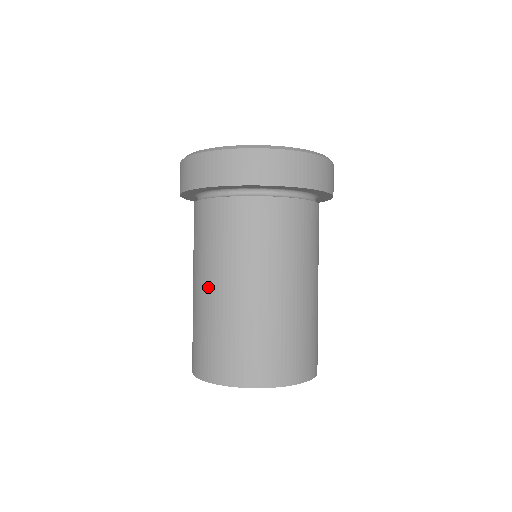
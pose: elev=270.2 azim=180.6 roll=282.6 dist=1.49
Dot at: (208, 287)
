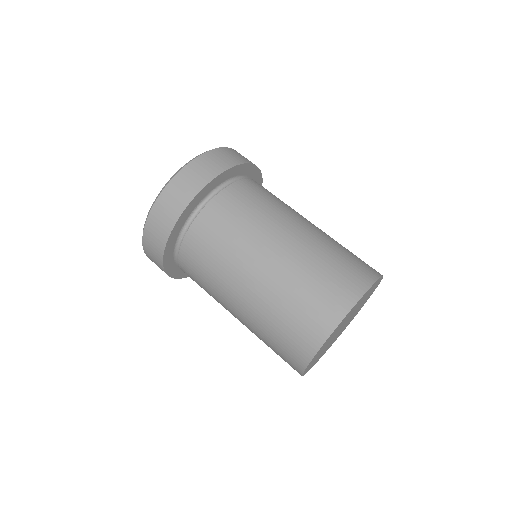
Dot at: (239, 300)
